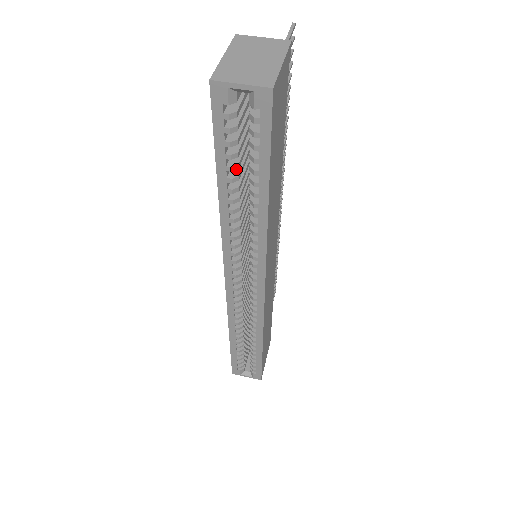
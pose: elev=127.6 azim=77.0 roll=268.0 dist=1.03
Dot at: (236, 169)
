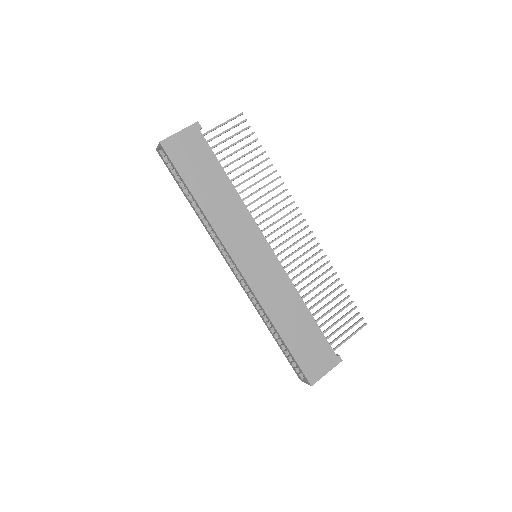
Dot at: (185, 188)
